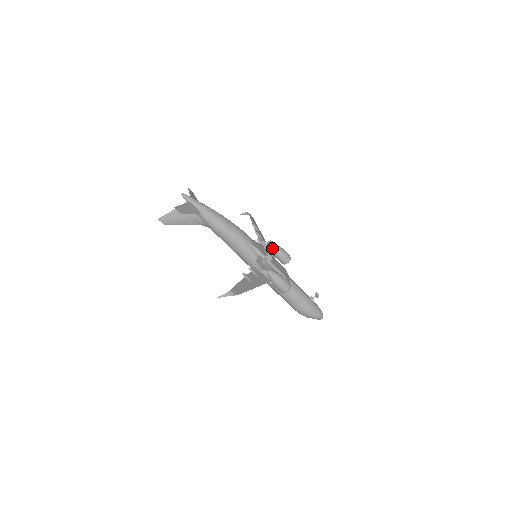
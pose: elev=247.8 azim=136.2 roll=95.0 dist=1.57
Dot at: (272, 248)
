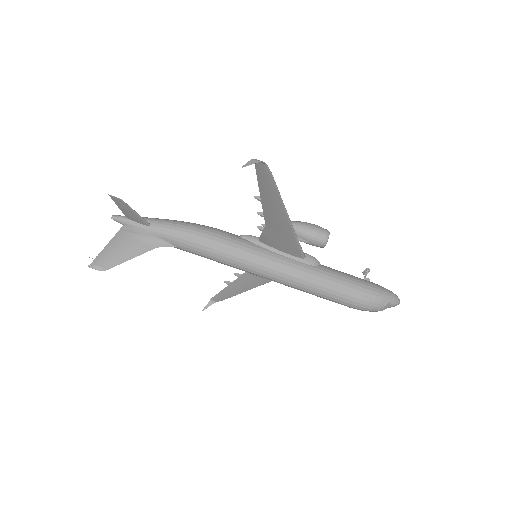
Dot at: occluded
